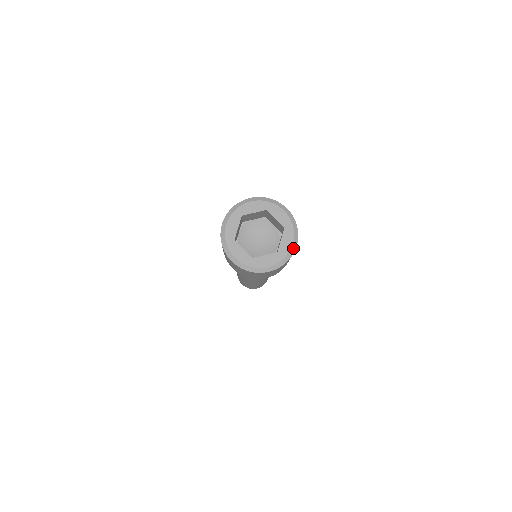
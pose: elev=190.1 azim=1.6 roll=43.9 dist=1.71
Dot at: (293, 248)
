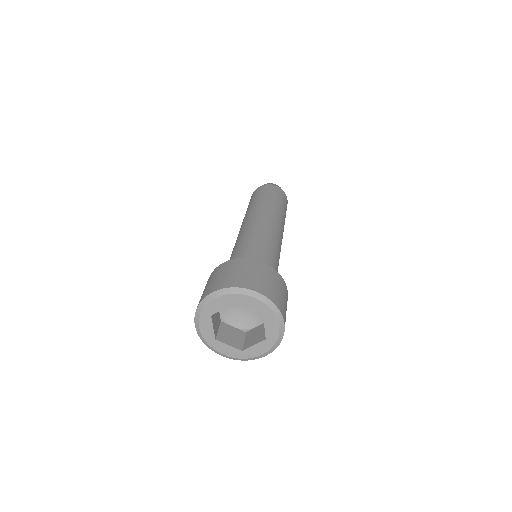
Dot at: (281, 330)
